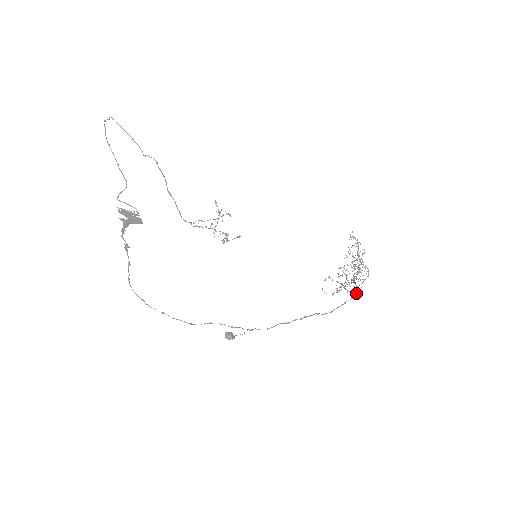
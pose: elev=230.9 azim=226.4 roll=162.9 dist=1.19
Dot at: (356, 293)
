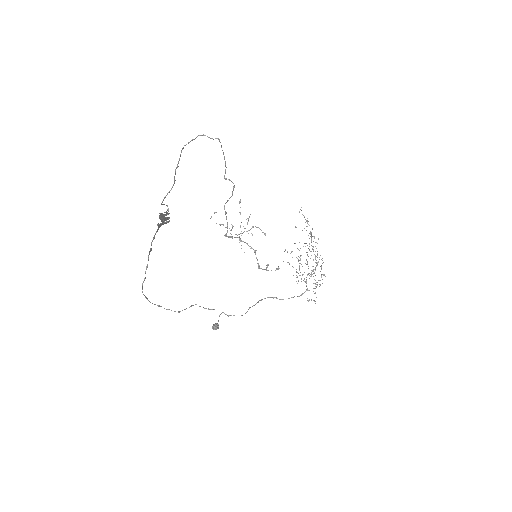
Dot at: occluded
